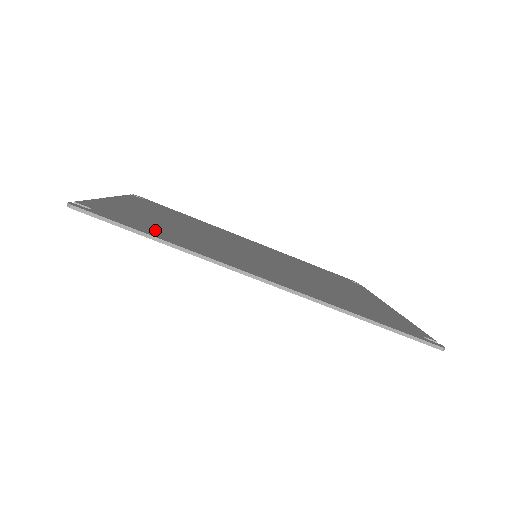
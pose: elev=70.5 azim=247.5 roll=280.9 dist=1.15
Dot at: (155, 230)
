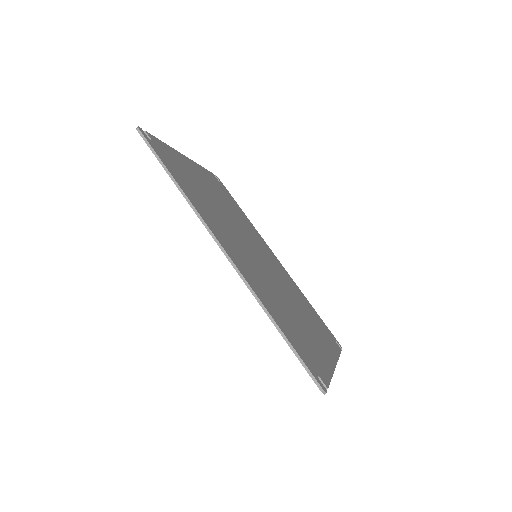
Dot at: (182, 179)
